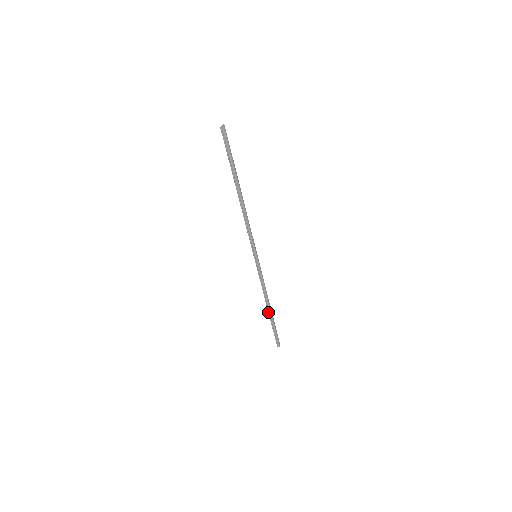
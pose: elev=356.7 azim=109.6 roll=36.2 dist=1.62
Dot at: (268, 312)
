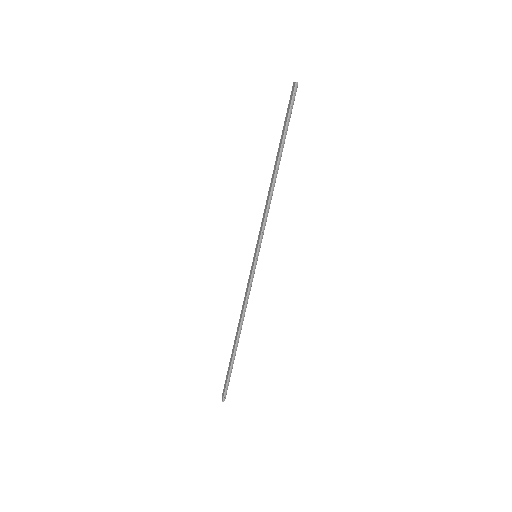
Dot at: (236, 342)
